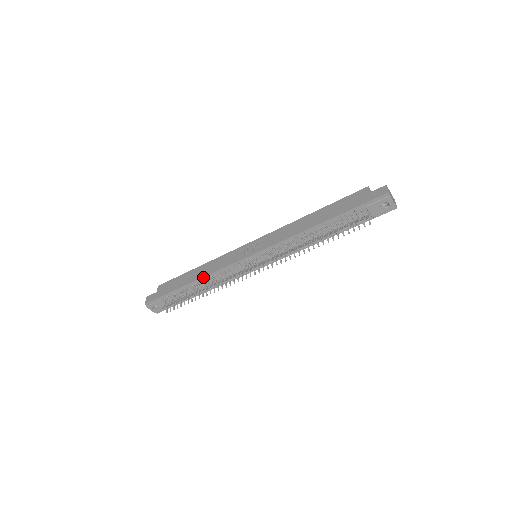
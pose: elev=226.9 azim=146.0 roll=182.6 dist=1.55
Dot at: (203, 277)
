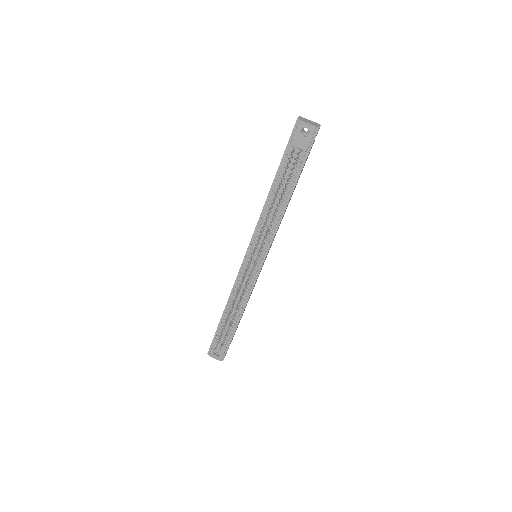
Dot at: (228, 300)
